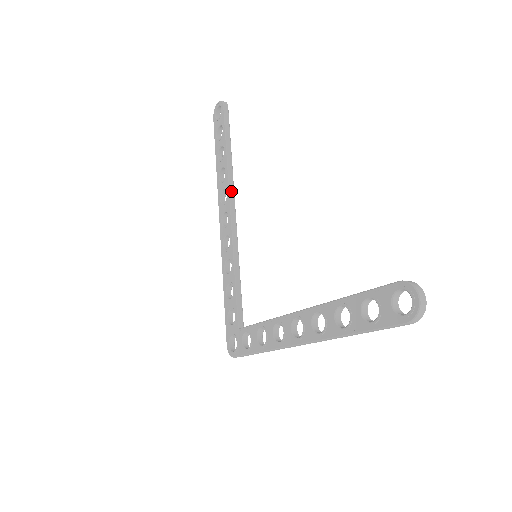
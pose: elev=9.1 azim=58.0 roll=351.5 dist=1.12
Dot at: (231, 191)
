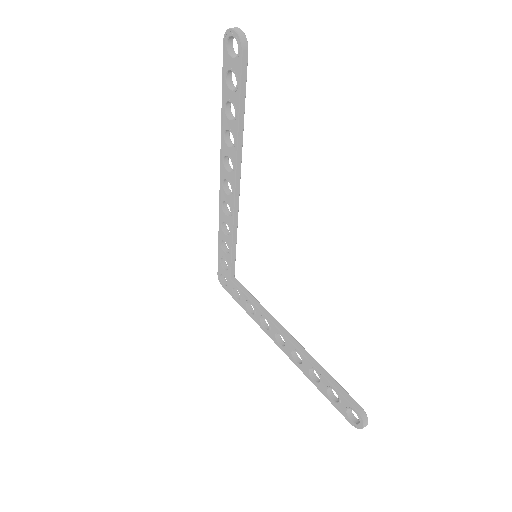
Dot at: (238, 169)
